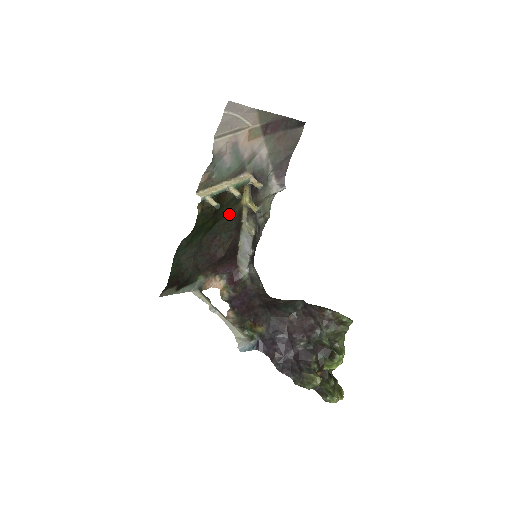
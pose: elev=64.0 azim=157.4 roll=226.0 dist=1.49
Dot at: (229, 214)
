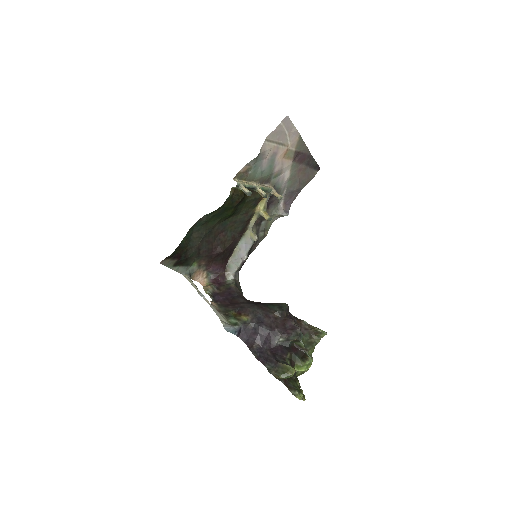
Dot at: (243, 214)
